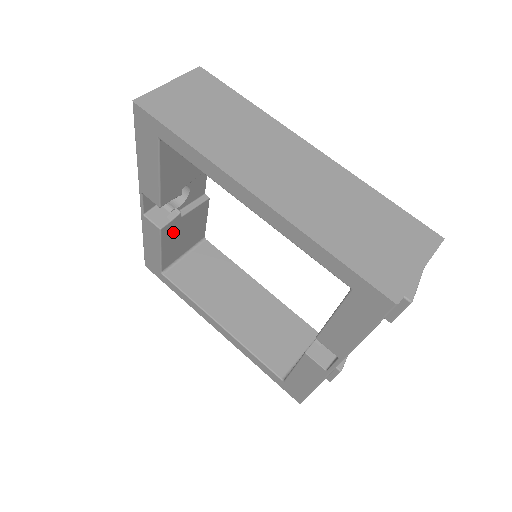
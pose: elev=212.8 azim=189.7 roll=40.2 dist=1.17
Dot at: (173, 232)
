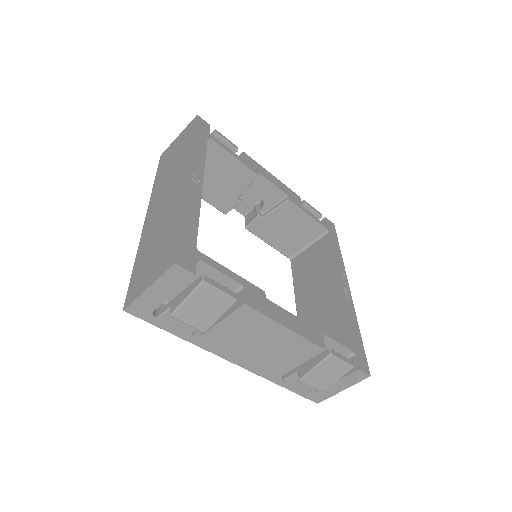
Dot at: (266, 229)
